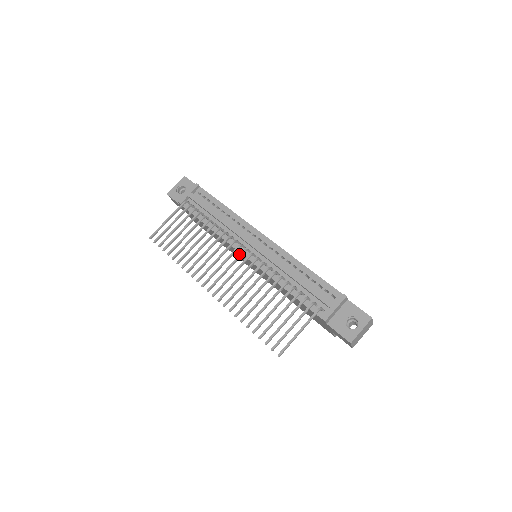
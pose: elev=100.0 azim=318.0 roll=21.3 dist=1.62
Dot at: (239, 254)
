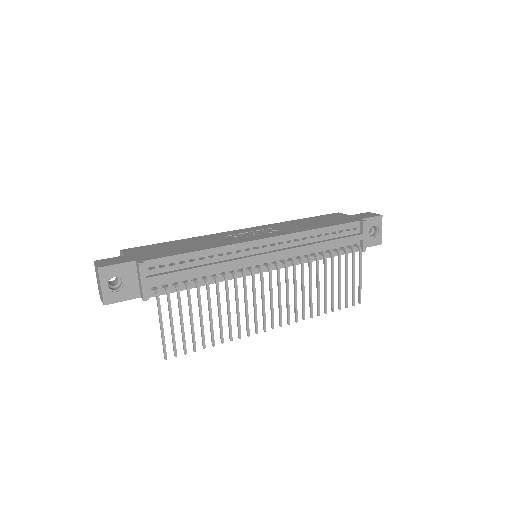
Dot at: (270, 278)
